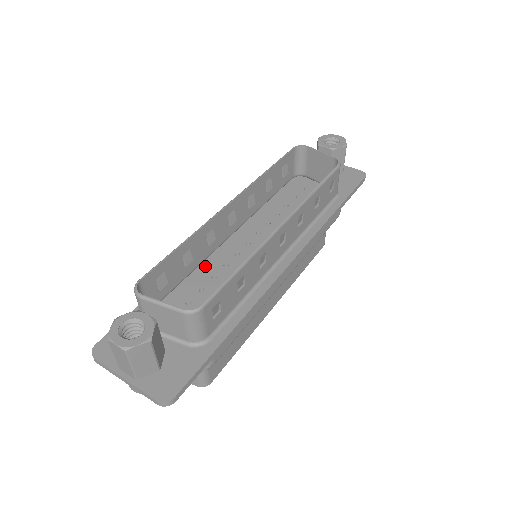
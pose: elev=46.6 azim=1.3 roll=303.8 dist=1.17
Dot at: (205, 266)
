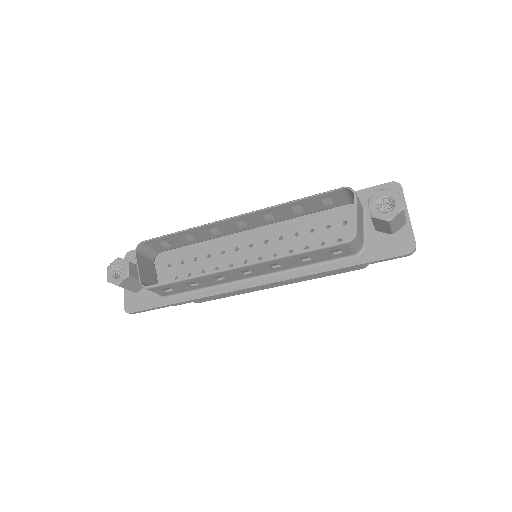
Dot at: (213, 242)
